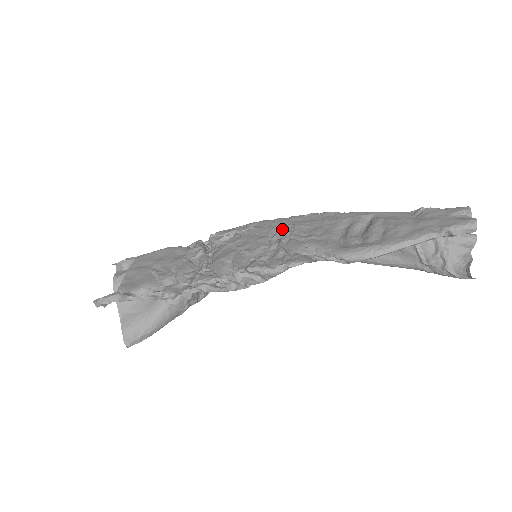
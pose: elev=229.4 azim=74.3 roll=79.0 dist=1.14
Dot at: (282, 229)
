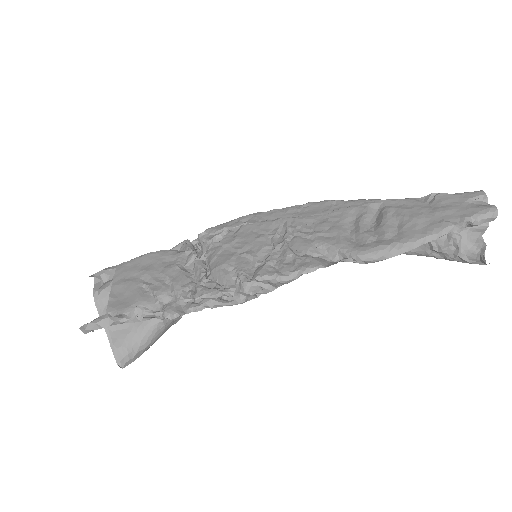
Dot at: (282, 224)
